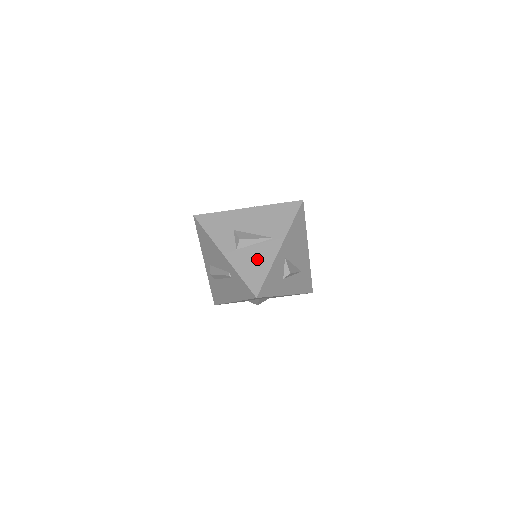
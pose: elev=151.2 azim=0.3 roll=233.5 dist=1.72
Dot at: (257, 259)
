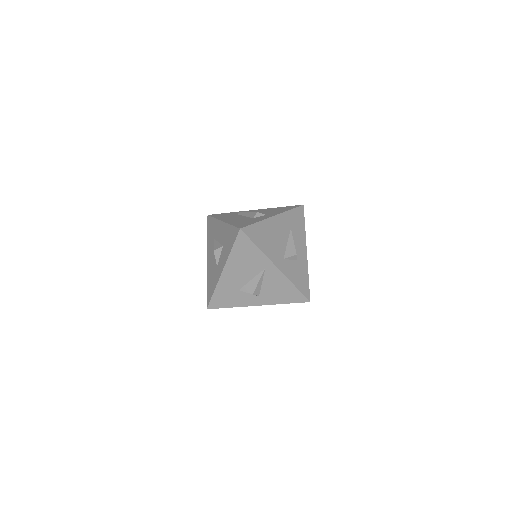
Dot at: (277, 288)
